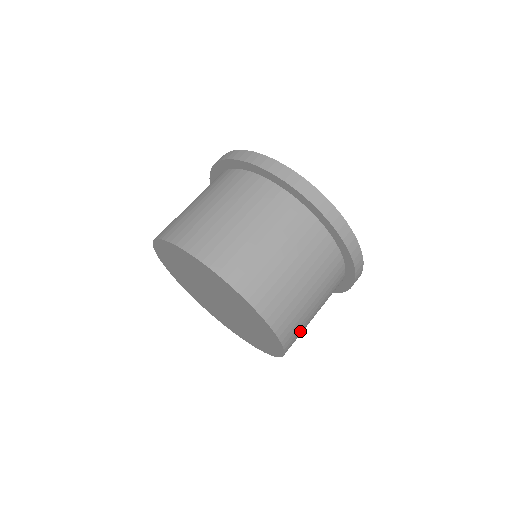
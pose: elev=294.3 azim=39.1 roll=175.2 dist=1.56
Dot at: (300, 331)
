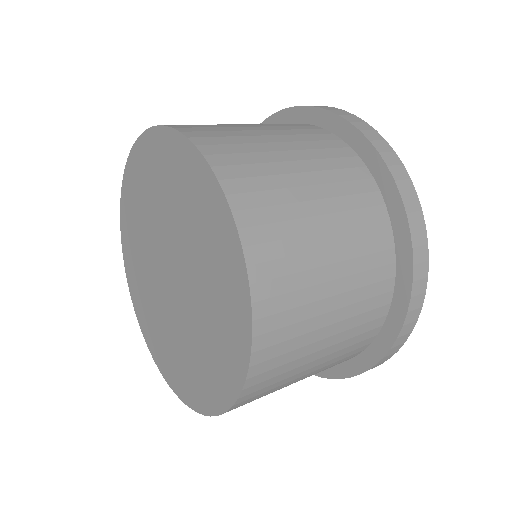
Dot at: (253, 161)
